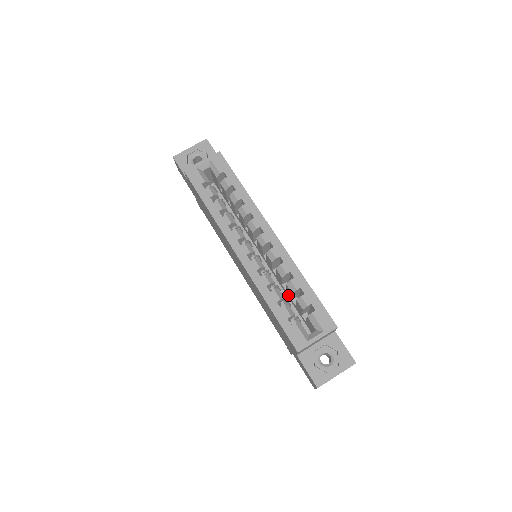
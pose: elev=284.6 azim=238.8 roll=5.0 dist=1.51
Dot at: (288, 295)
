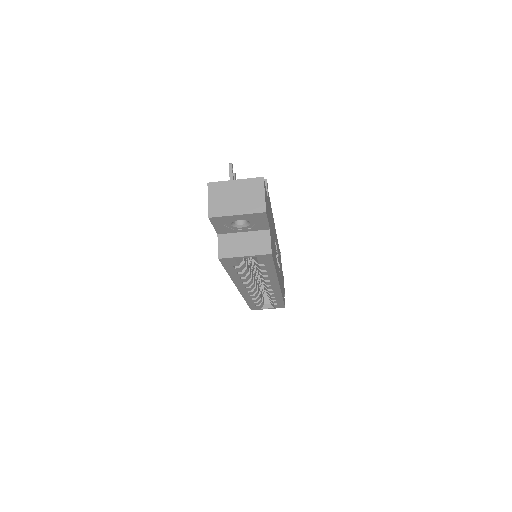
Dot at: occluded
